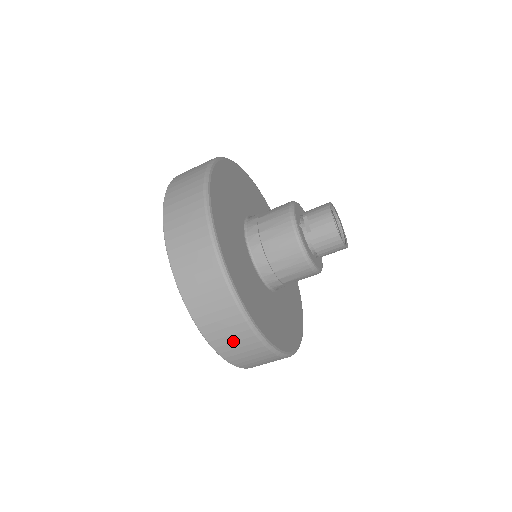
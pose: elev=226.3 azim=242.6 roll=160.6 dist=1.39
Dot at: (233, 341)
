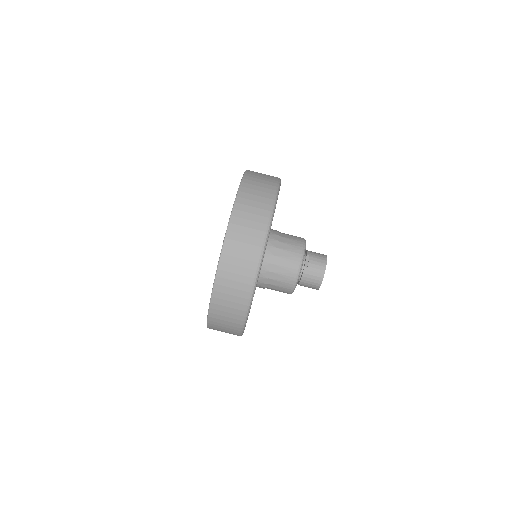
Dot at: (227, 311)
